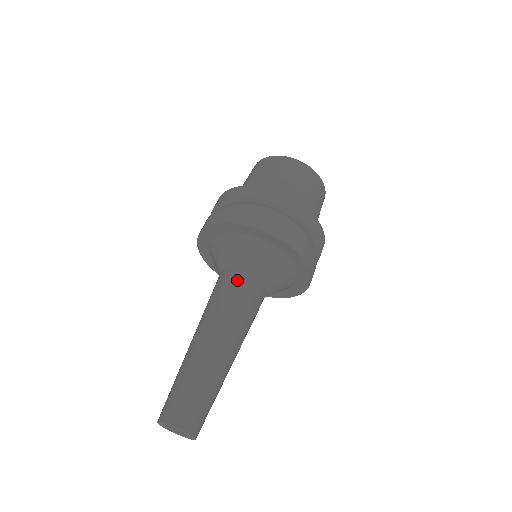
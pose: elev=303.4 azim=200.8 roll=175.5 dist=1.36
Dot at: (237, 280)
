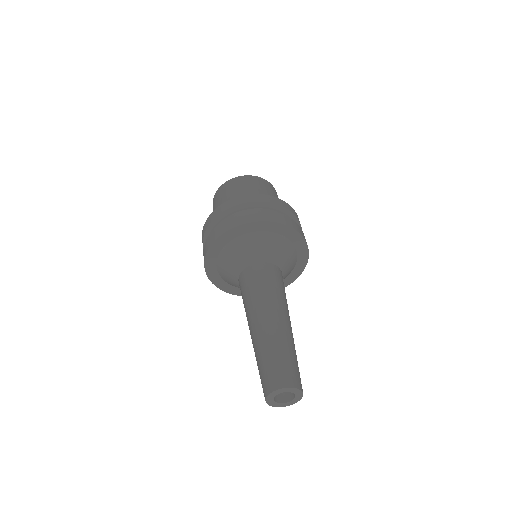
Dot at: (275, 271)
